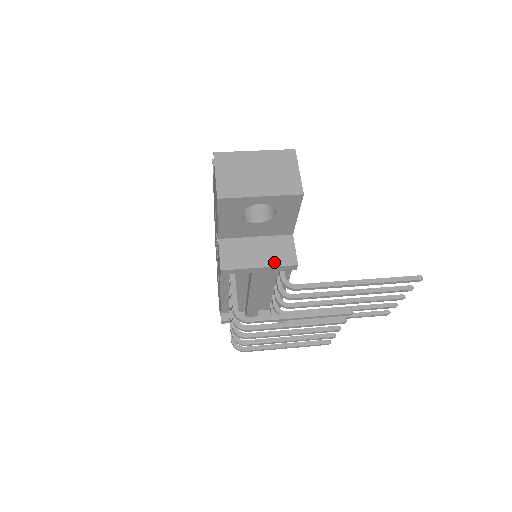
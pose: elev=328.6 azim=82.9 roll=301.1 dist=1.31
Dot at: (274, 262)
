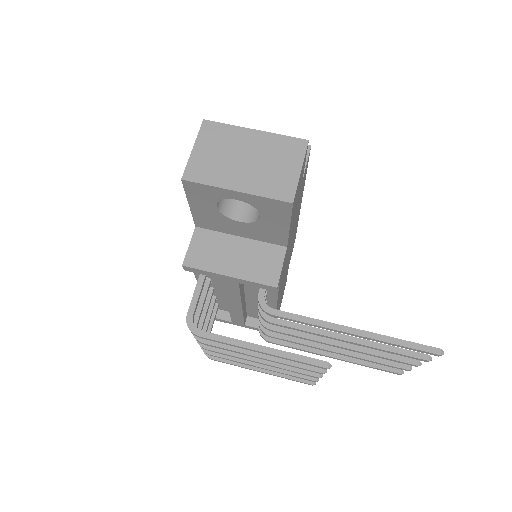
Dot at: (249, 275)
